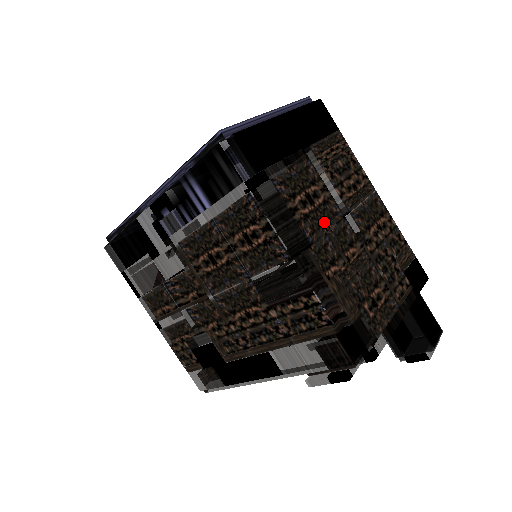
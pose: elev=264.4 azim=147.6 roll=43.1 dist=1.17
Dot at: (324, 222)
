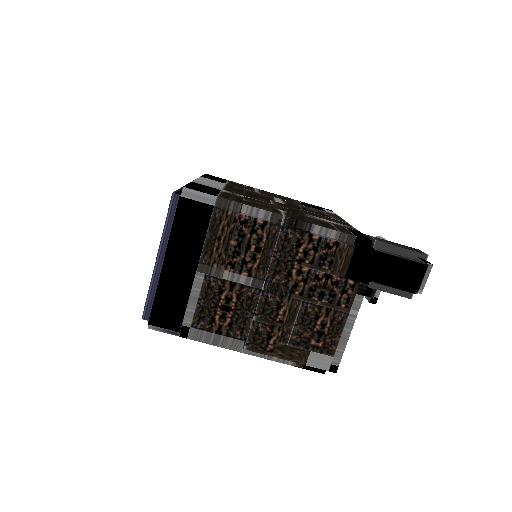
Dot at: (246, 314)
